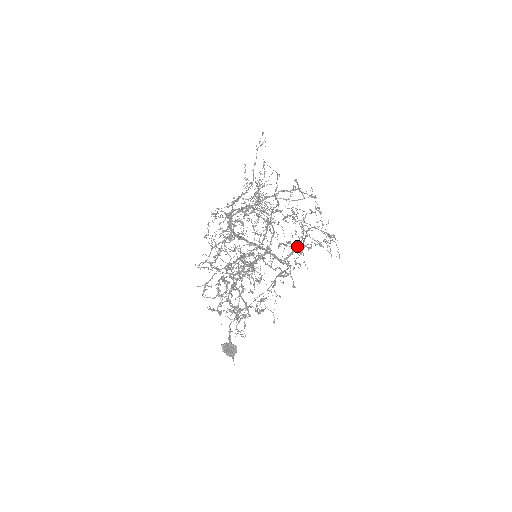
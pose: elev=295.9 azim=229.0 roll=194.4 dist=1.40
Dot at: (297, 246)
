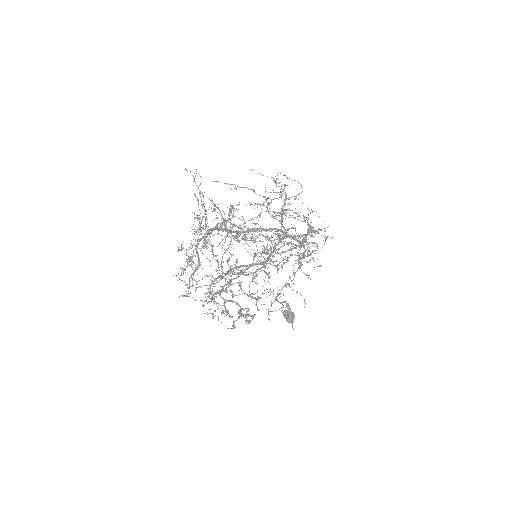
Dot at: (288, 243)
